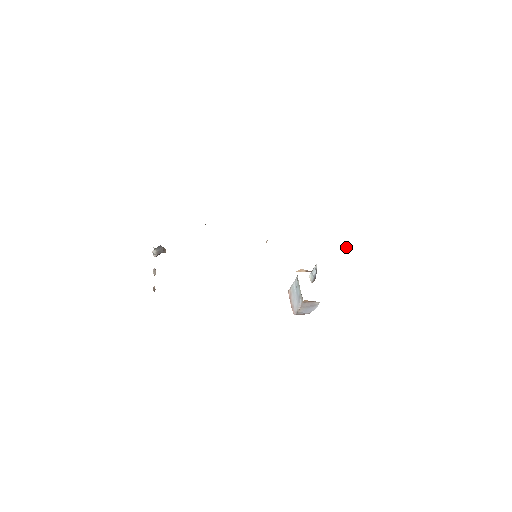
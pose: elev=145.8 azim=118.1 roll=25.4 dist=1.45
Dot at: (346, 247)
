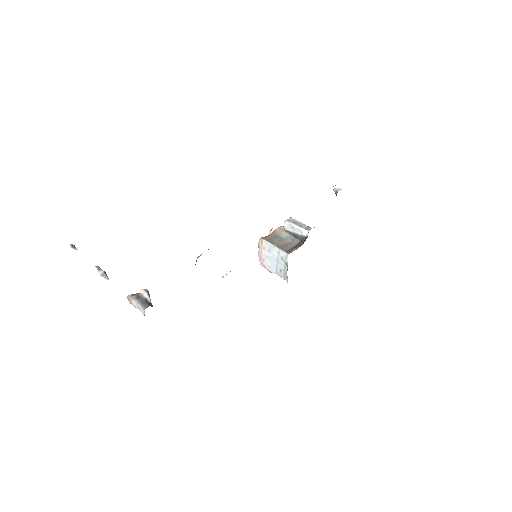
Dot at: (336, 193)
